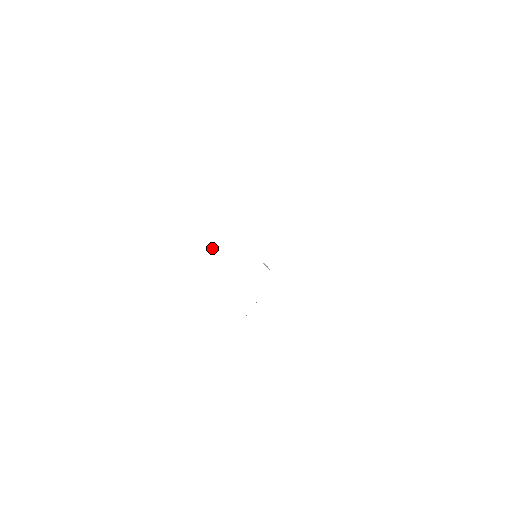
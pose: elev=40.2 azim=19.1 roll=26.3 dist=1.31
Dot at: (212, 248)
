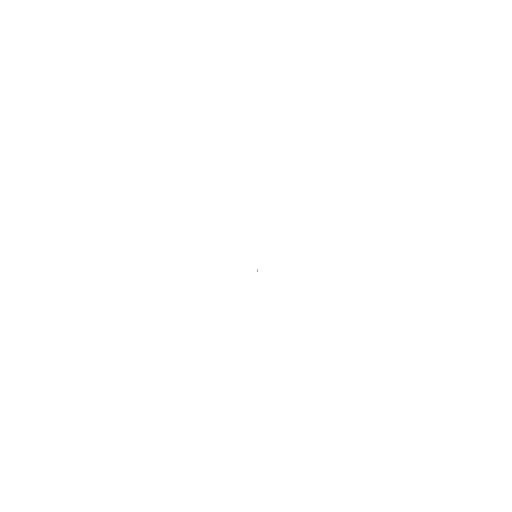
Dot at: occluded
